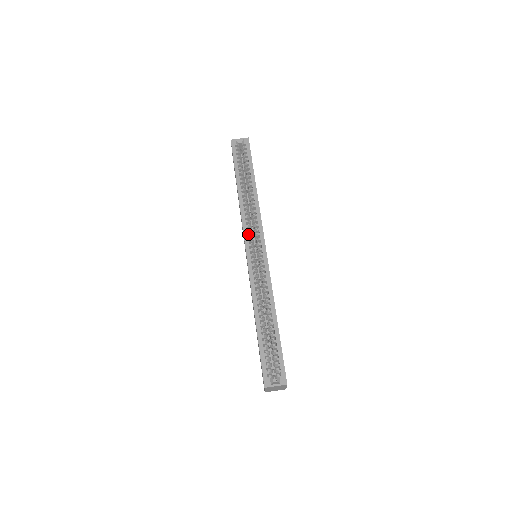
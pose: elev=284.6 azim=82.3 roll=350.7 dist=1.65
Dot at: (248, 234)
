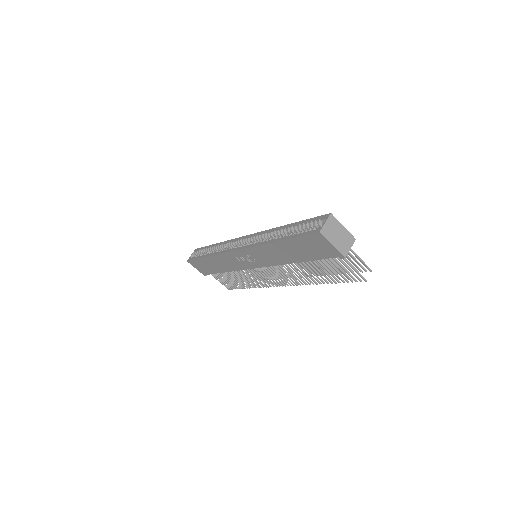
Dot at: occluded
